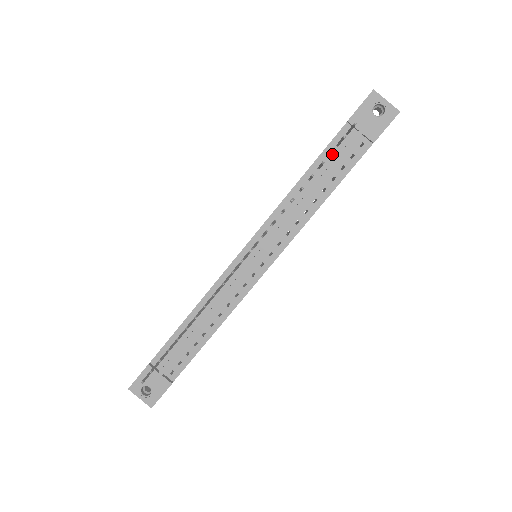
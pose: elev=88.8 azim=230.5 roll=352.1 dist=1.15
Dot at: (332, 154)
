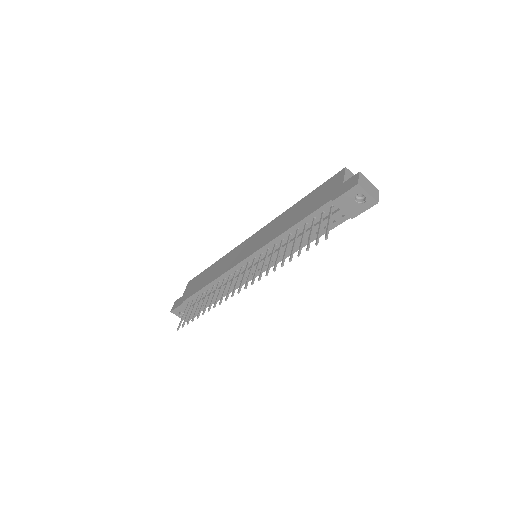
Dot at: (317, 218)
